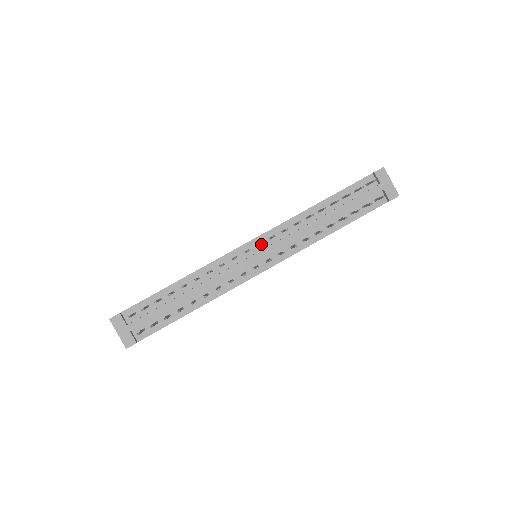
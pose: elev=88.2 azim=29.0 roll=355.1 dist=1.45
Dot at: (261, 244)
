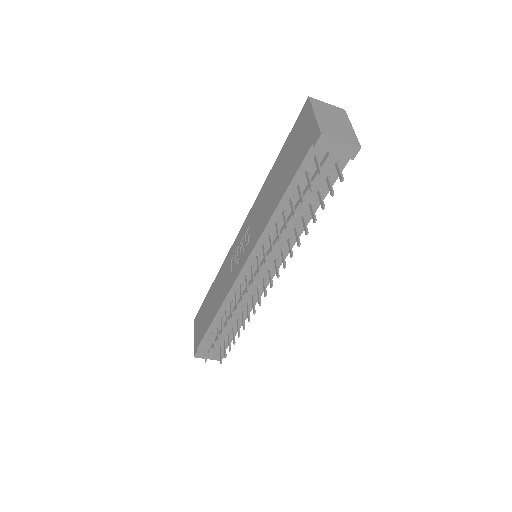
Dot at: (253, 263)
